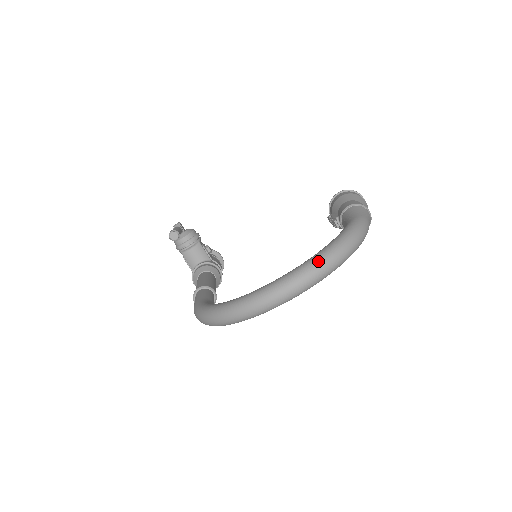
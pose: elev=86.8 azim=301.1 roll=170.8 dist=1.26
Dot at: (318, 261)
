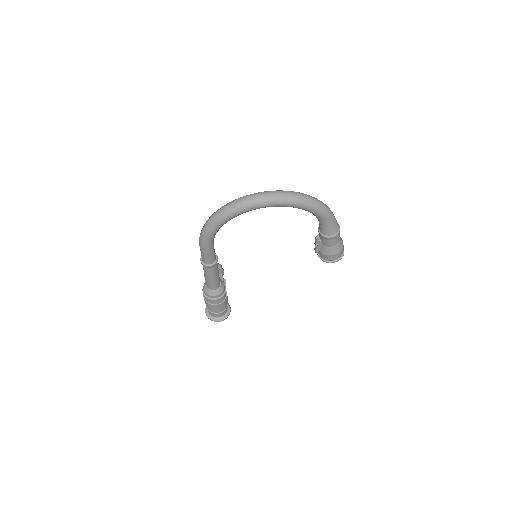
Dot at: (290, 191)
